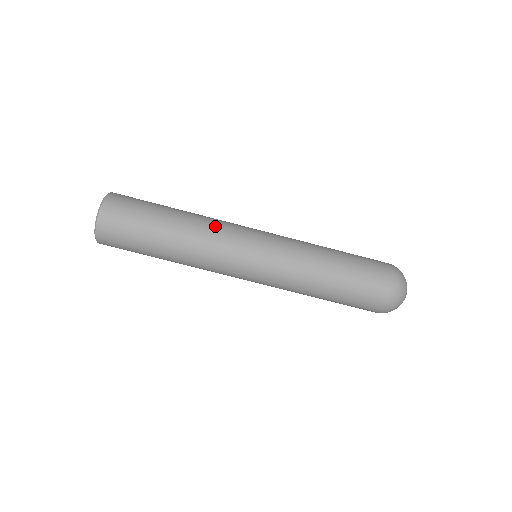
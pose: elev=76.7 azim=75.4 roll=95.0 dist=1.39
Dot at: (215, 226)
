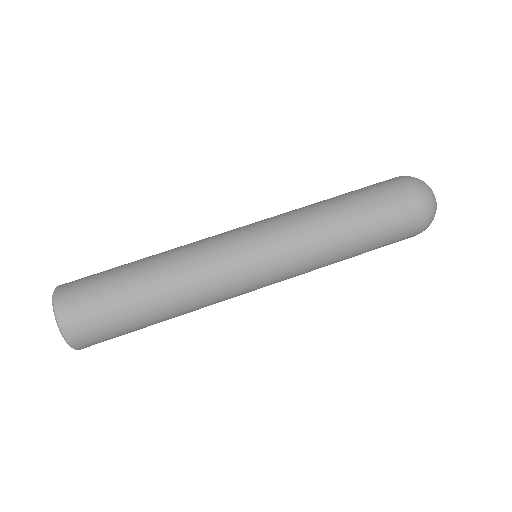
Dot at: (192, 246)
